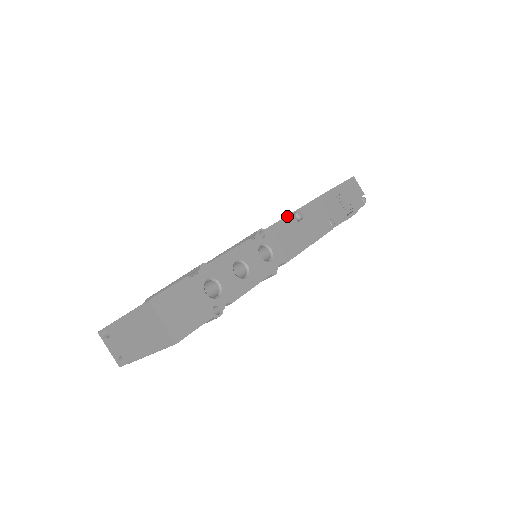
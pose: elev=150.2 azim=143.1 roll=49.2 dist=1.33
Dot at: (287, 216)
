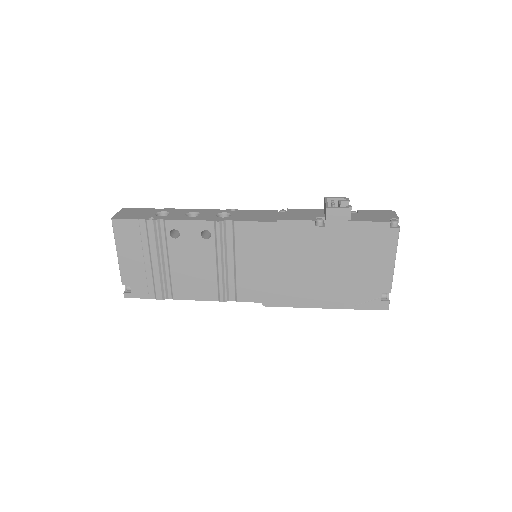
Dot at: (270, 210)
